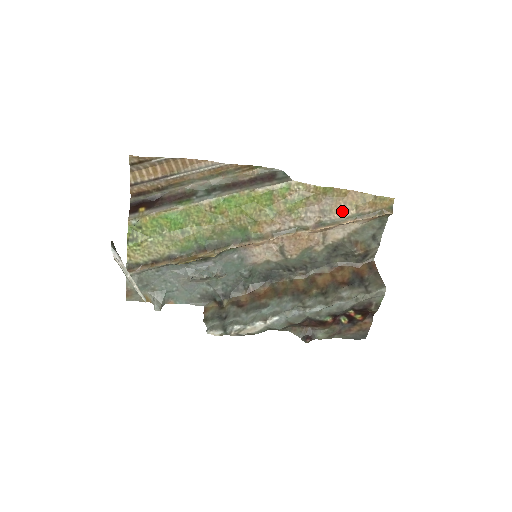
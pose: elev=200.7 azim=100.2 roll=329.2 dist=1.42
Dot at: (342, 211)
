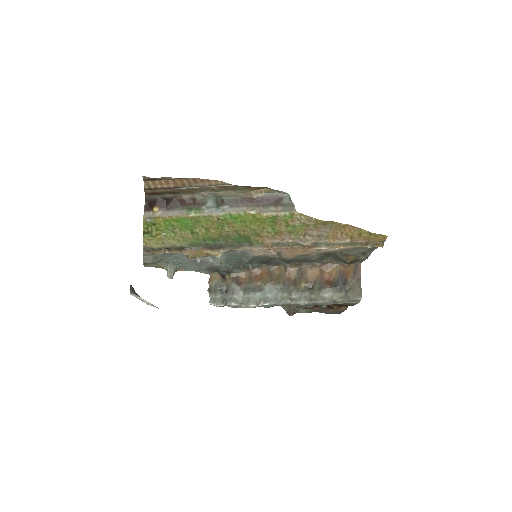
Dot at: (338, 238)
